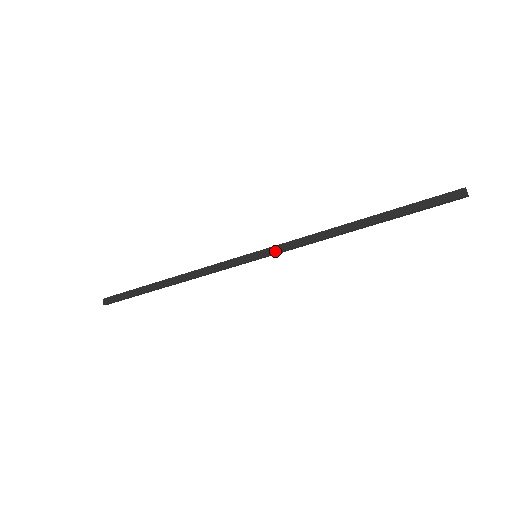
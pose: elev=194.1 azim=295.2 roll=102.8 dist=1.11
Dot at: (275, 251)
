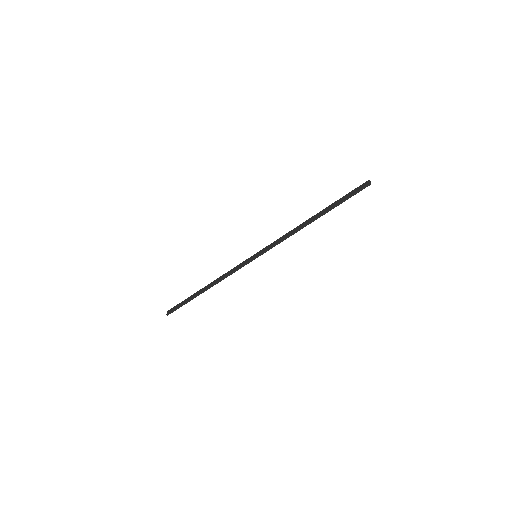
Dot at: (266, 249)
